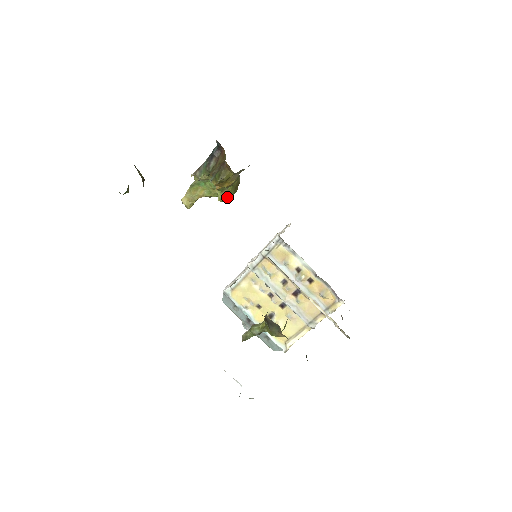
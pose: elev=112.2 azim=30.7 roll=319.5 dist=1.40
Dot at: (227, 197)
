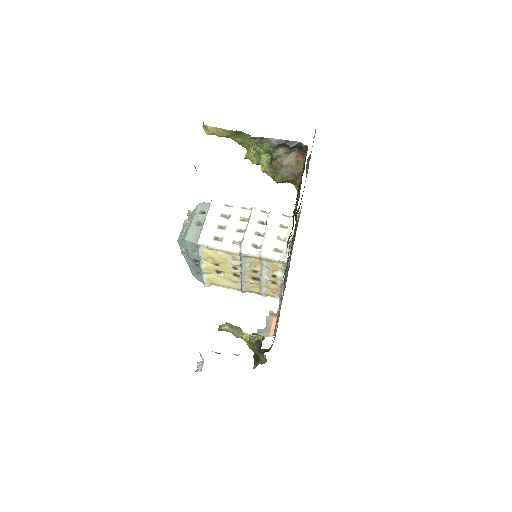
Dot at: (255, 162)
